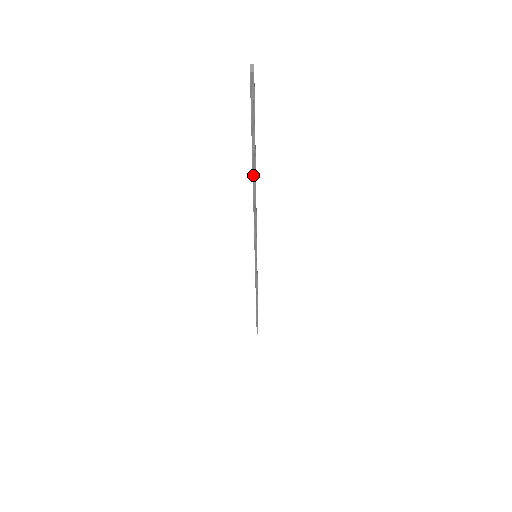
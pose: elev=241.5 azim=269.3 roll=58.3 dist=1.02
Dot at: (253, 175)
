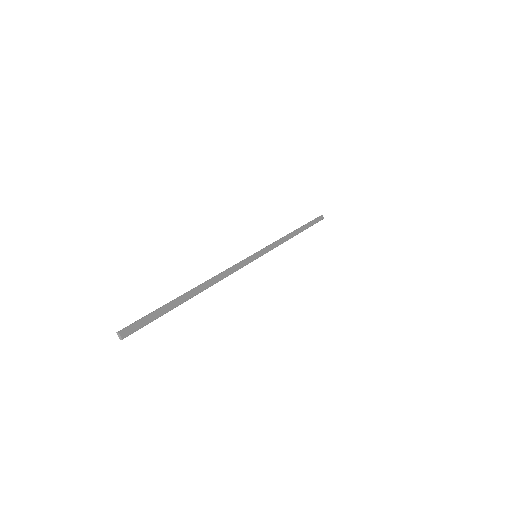
Dot at: occluded
